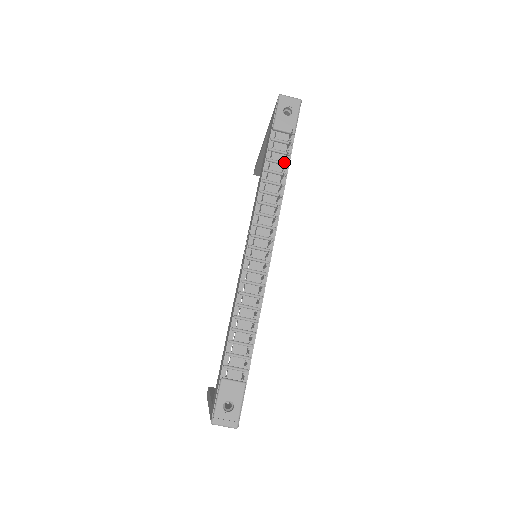
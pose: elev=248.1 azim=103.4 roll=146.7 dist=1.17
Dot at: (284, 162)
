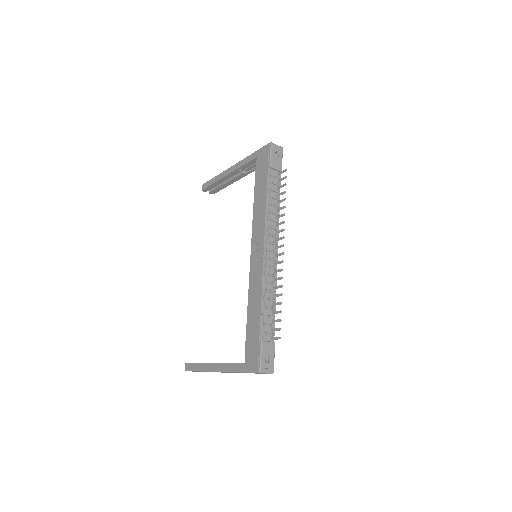
Dot at: (278, 191)
